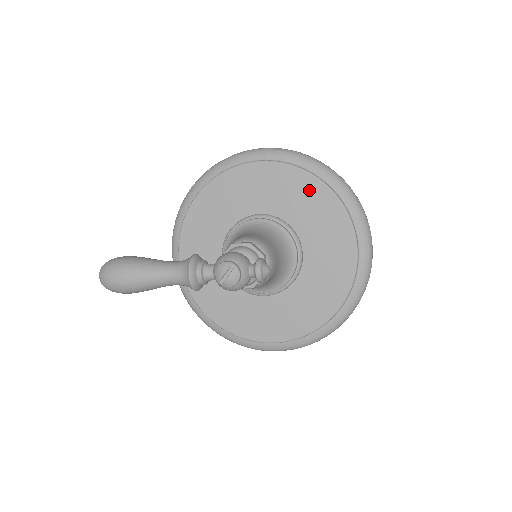
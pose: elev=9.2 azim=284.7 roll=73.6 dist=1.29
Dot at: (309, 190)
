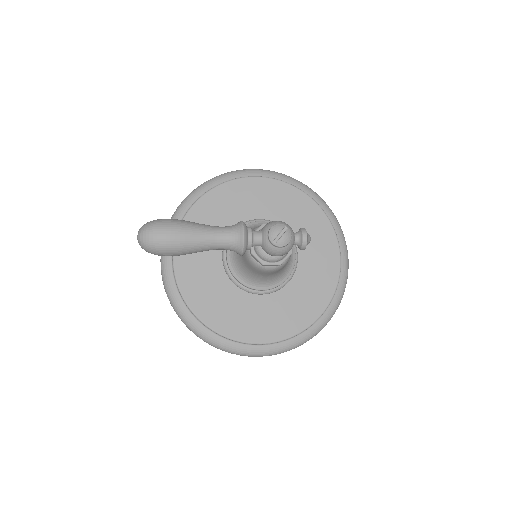
Dot at: (302, 205)
